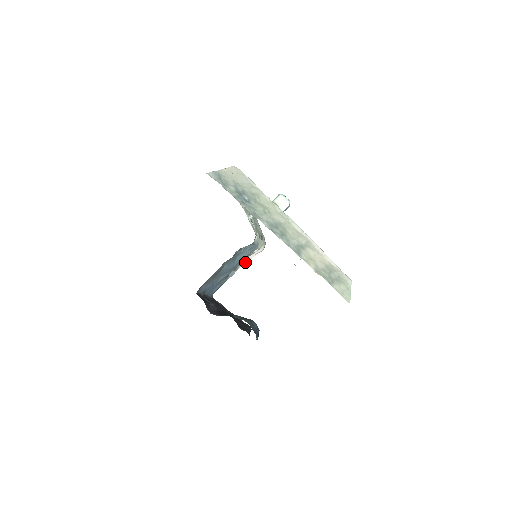
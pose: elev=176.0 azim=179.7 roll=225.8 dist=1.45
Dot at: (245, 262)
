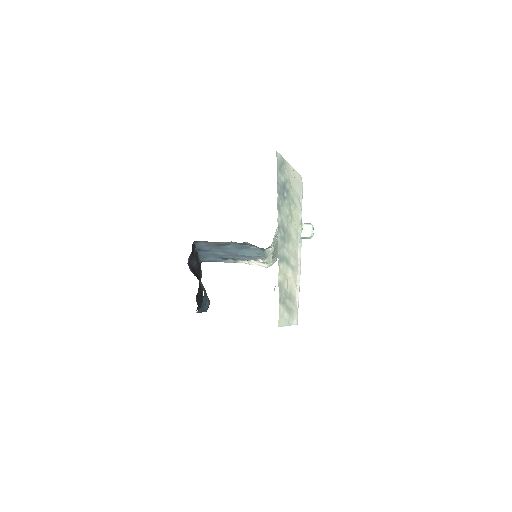
Dot at: (247, 262)
